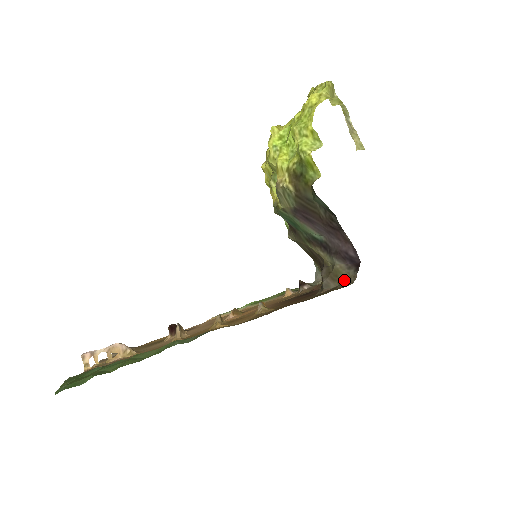
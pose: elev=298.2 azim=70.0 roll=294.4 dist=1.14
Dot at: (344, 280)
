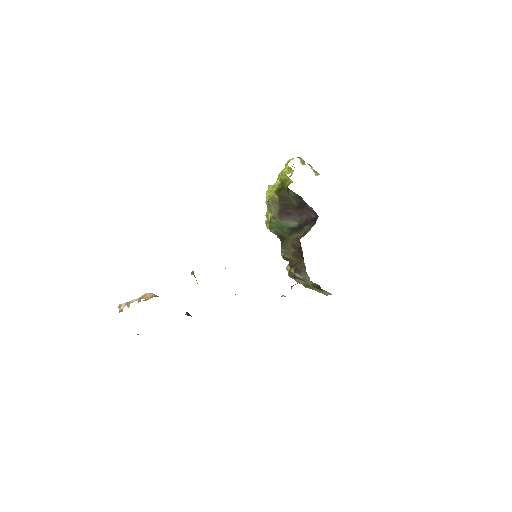
Dot at: (309, 230)
